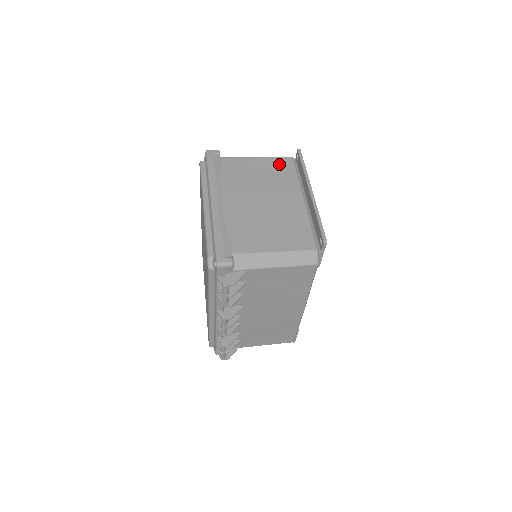
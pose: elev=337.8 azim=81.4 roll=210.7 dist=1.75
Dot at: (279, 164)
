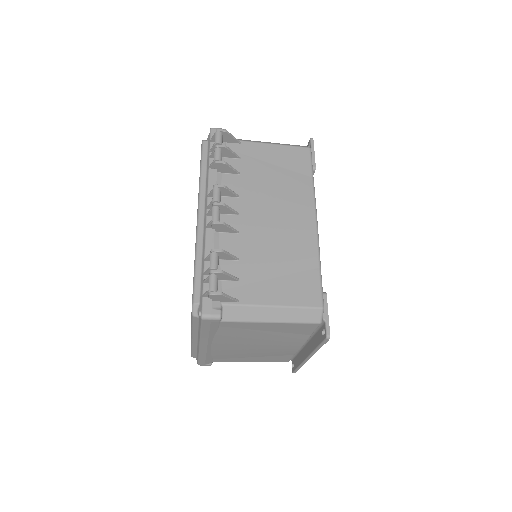
Dot at: occluded
